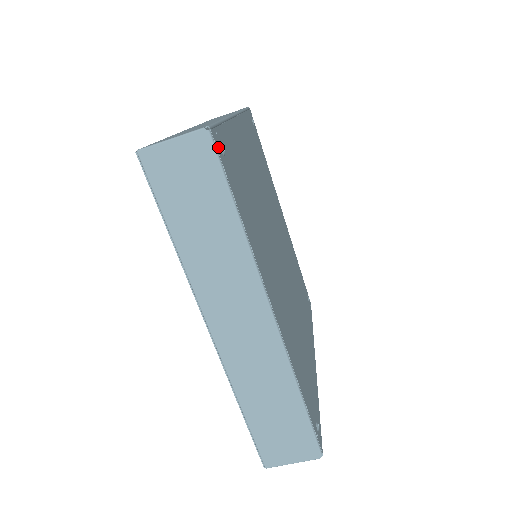
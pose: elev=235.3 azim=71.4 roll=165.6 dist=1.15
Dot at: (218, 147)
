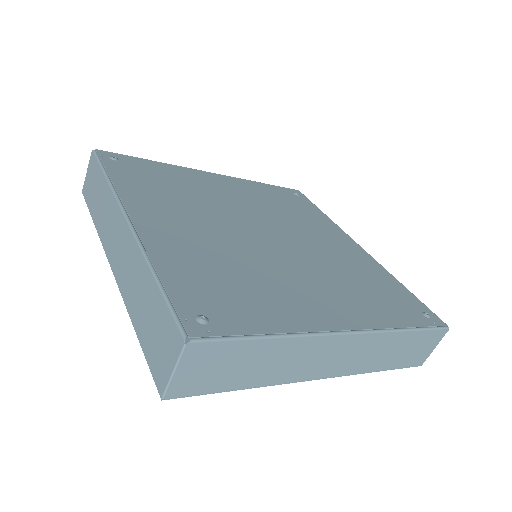
Dot at: (204, 331)
